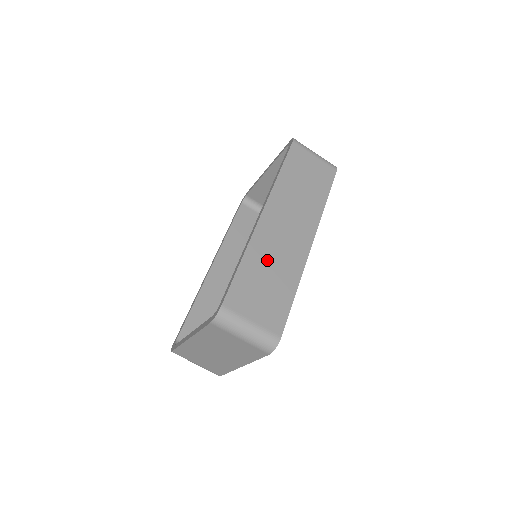
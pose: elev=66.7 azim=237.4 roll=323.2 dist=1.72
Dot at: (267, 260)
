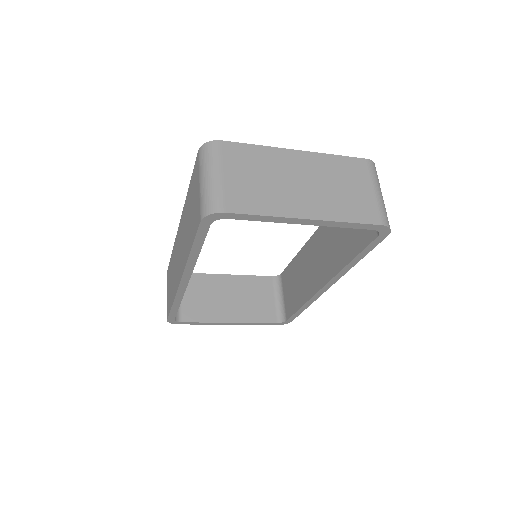
Dot at: occluded
